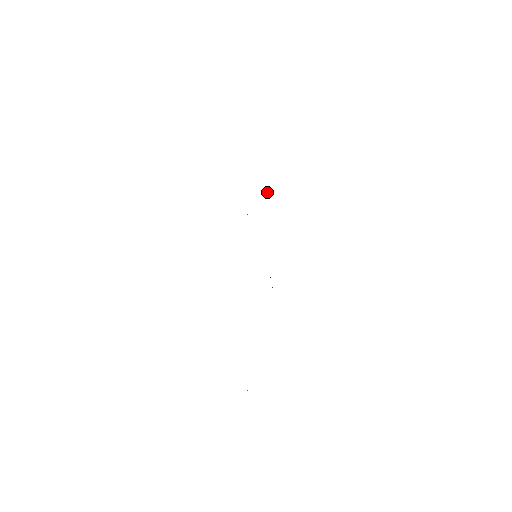
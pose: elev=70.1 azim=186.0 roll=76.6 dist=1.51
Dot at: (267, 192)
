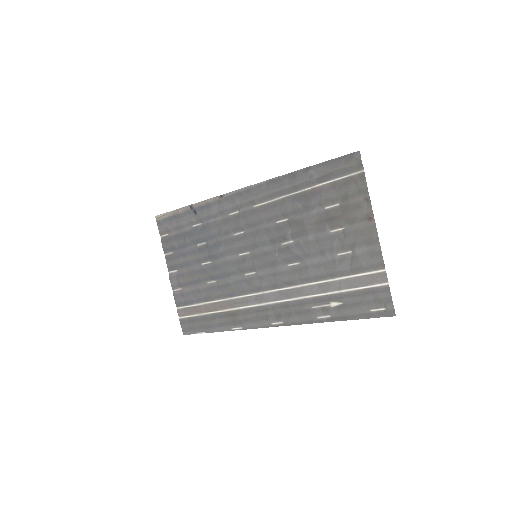
Dot at: (281, 176)
